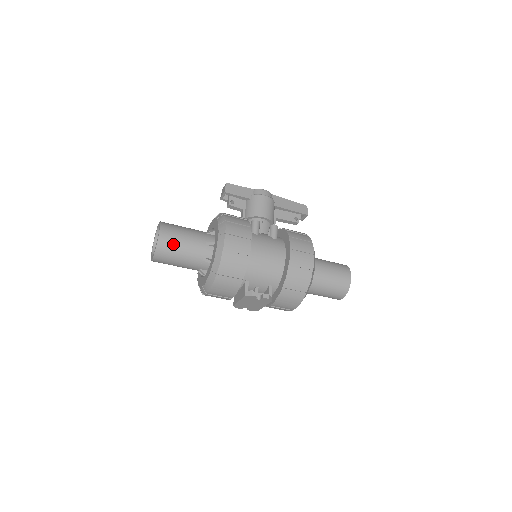
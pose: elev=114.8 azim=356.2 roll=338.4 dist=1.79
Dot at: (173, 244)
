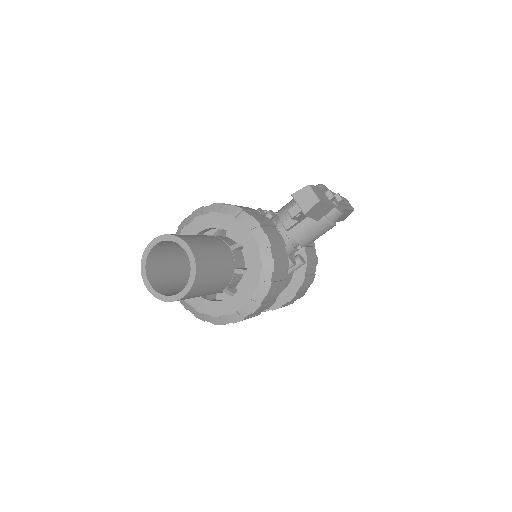
Dot at: occluded
